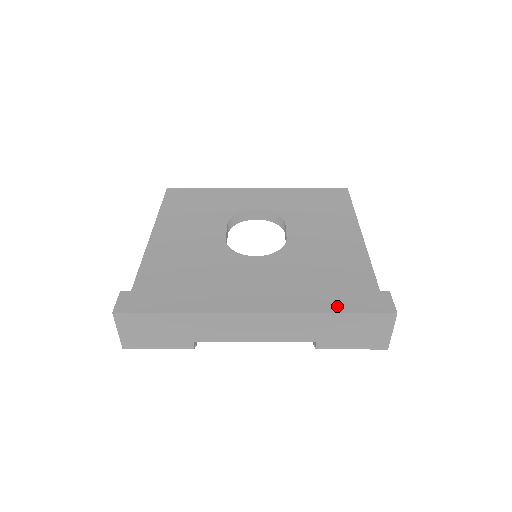
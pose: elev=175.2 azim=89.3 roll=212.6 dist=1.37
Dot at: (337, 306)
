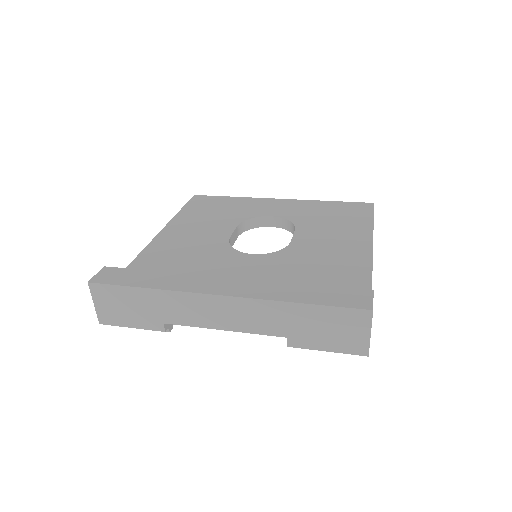
Dot at: (308, 297)
